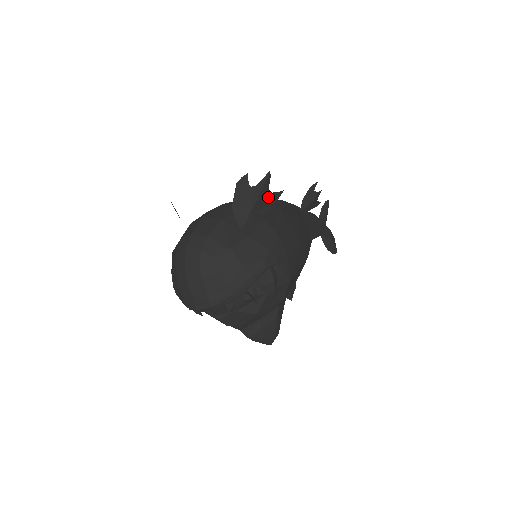
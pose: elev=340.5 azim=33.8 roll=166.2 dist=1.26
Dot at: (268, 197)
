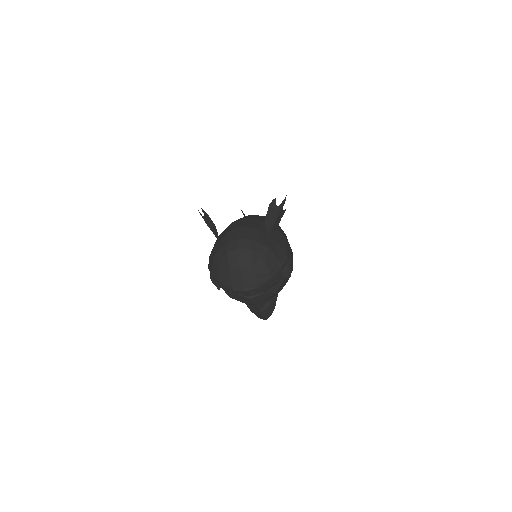
Dot at: (281, 213)
